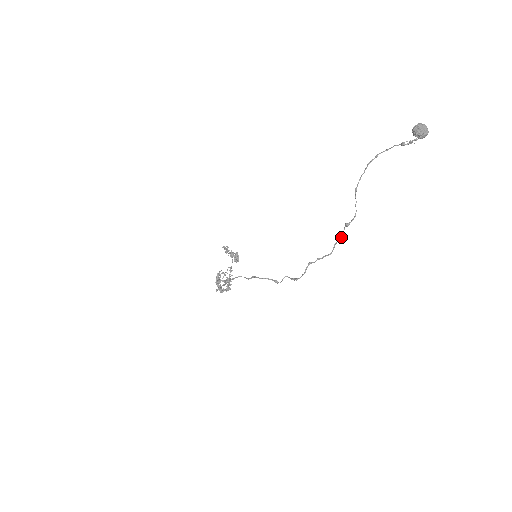
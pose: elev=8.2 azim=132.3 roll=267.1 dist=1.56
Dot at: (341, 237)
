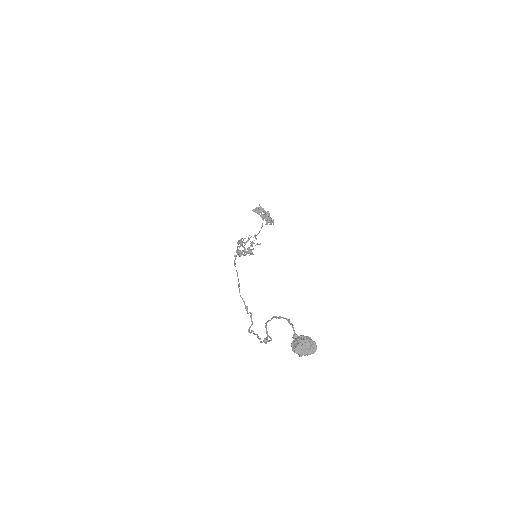
Dot at: occluded
